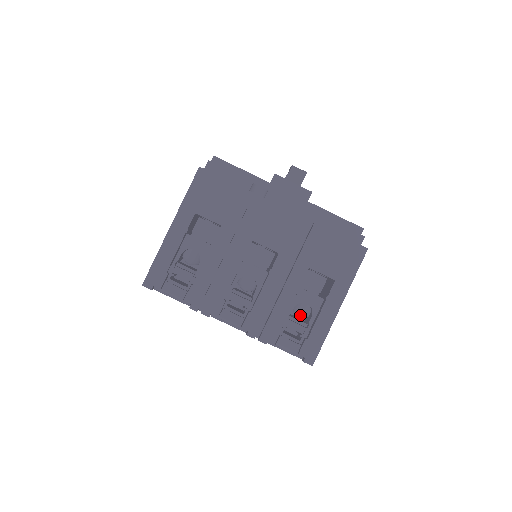
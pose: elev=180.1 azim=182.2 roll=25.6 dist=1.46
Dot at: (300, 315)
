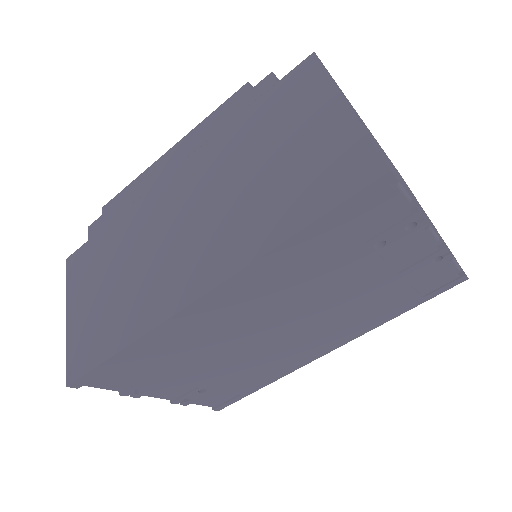
Dot at: occluded
